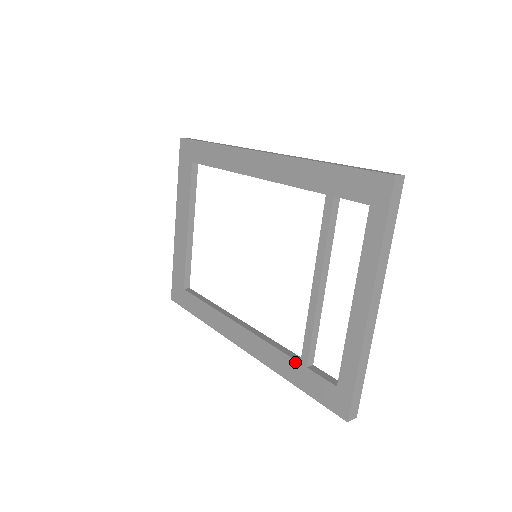
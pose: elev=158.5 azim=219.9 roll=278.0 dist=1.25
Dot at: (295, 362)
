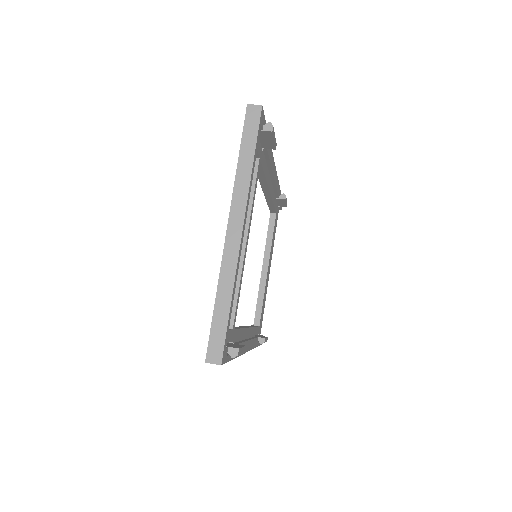
Dot at: occluded
